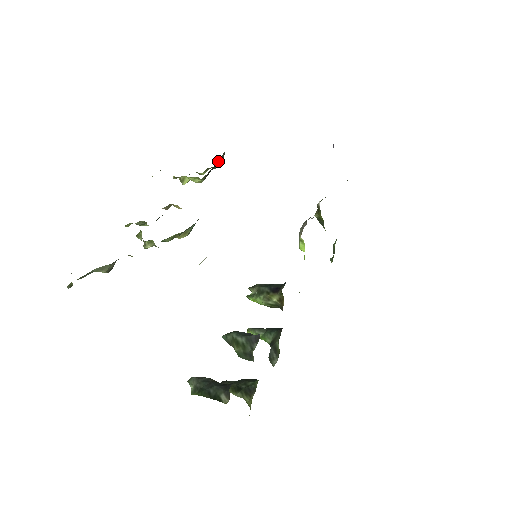
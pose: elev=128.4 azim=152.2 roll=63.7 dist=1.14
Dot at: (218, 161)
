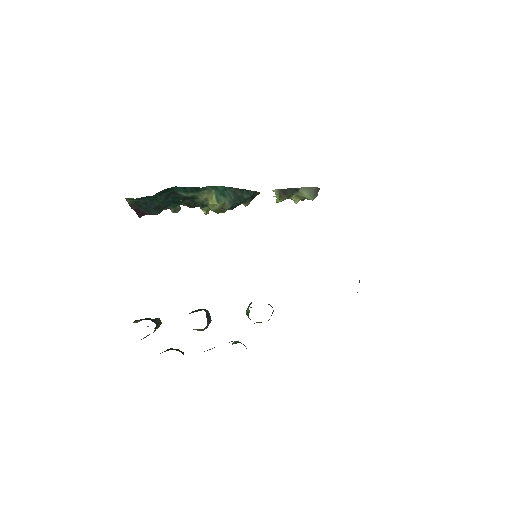
Dot at: (300, 188)
